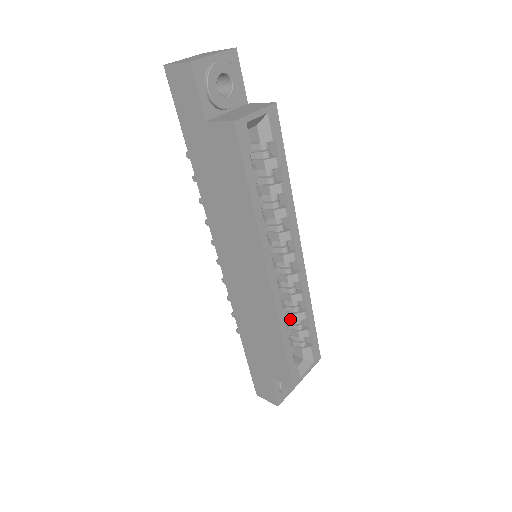
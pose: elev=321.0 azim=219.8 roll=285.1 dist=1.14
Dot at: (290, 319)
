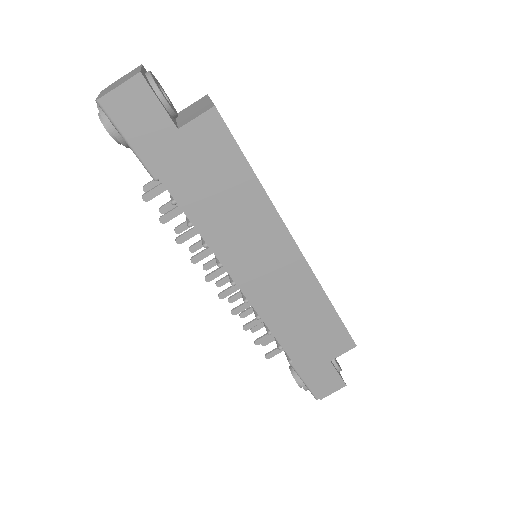
Dot at: occluded
